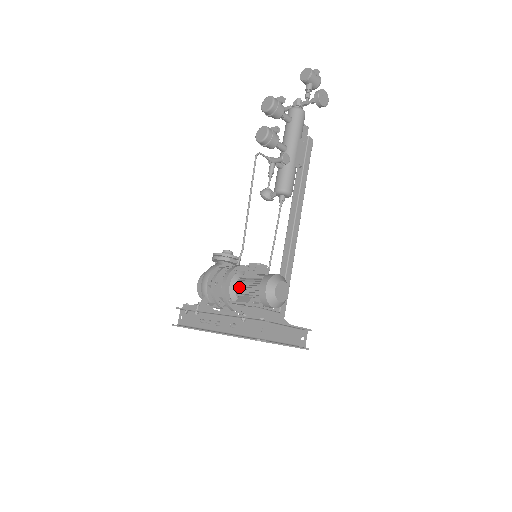
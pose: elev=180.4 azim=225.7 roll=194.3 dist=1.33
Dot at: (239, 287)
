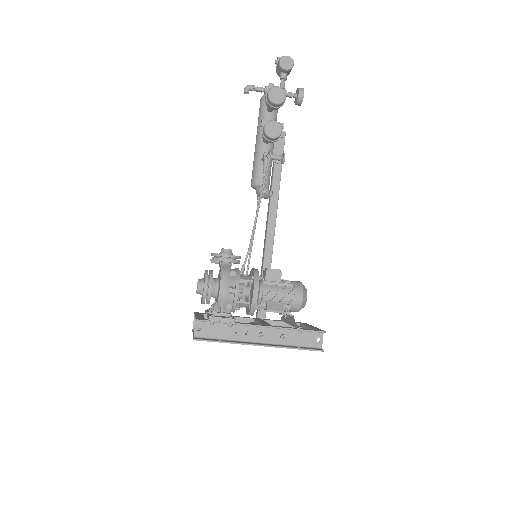
Dot at: (265, 294)
